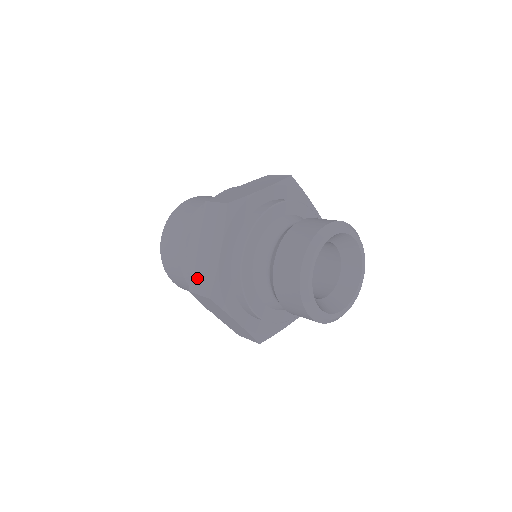
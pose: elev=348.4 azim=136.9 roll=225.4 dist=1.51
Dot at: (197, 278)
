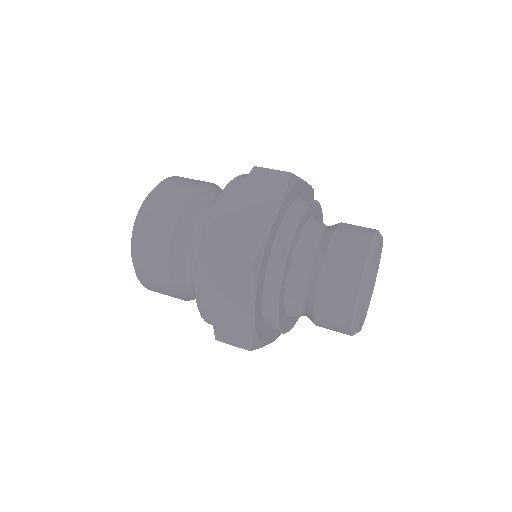
Dot at: (225, 330)
